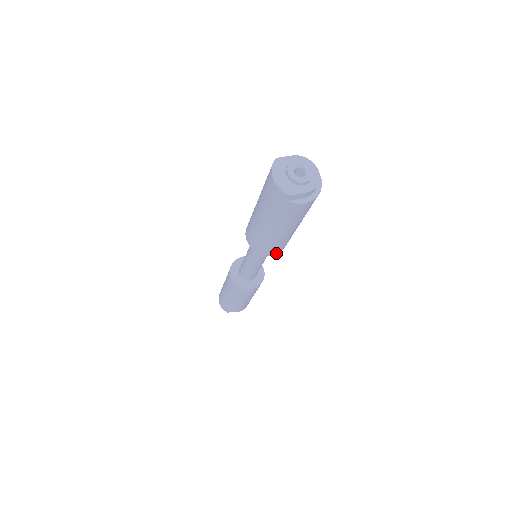
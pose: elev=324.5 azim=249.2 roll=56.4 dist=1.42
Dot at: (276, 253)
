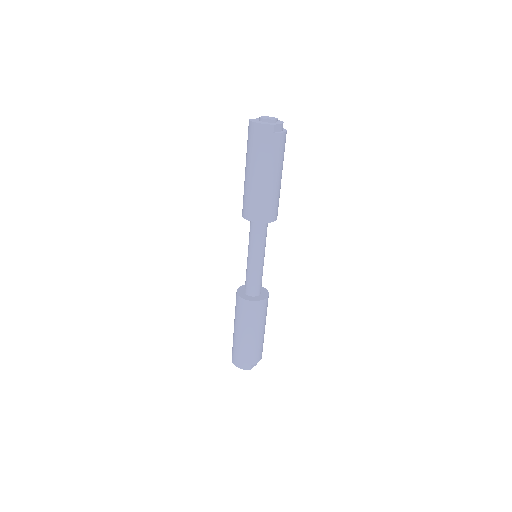
Dot at: (275, 219)
